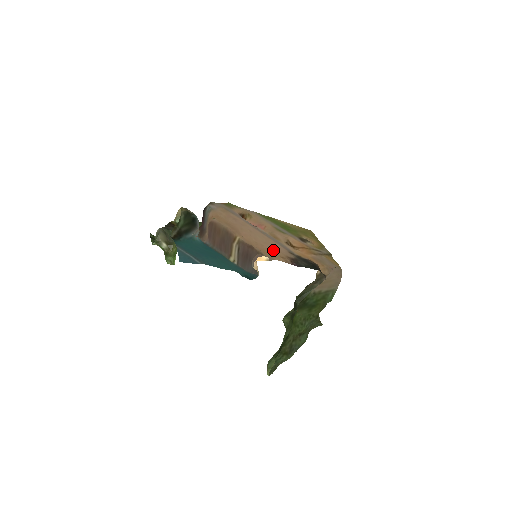
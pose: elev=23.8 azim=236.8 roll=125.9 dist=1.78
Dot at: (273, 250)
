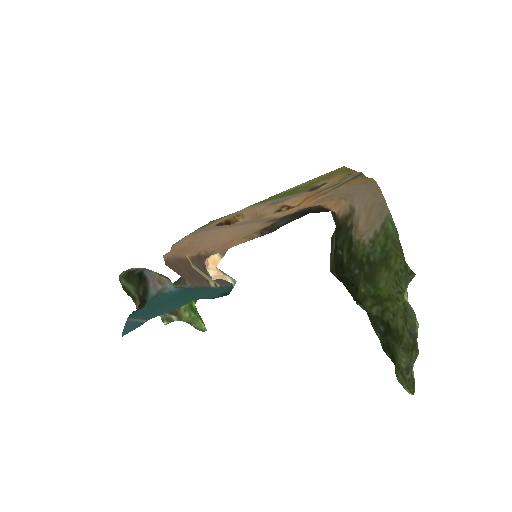
Dot at: (236, 237)
